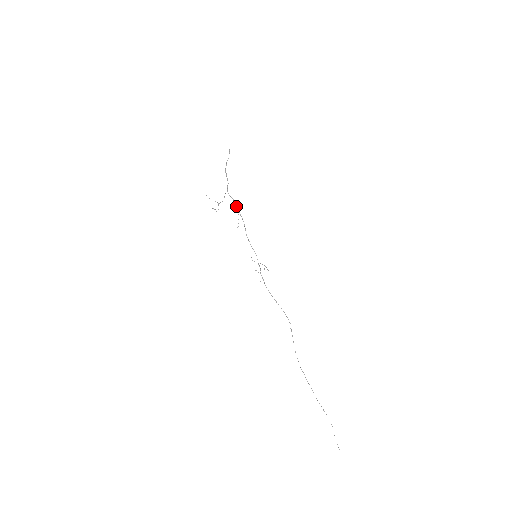
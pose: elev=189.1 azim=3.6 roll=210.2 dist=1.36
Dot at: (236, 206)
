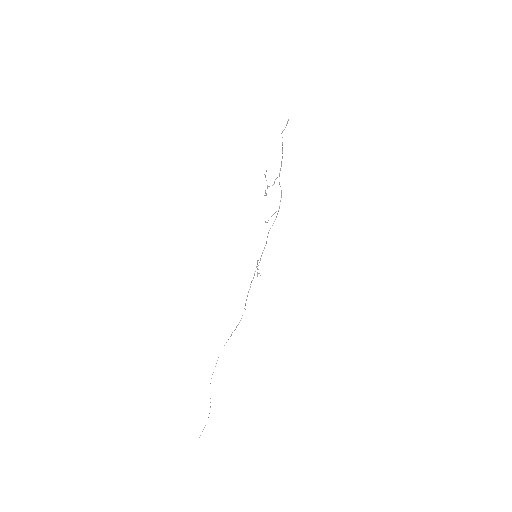
Dot at: (280, 201)
